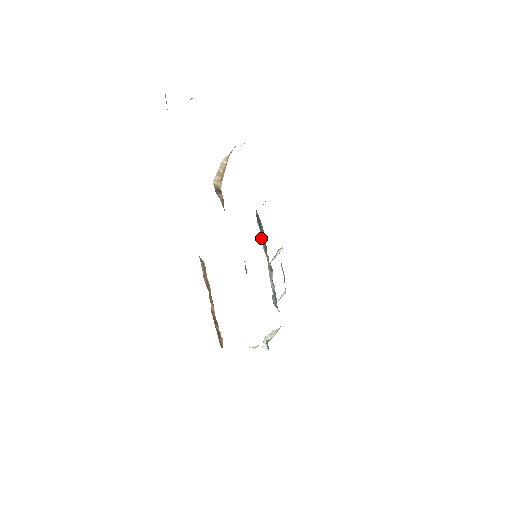
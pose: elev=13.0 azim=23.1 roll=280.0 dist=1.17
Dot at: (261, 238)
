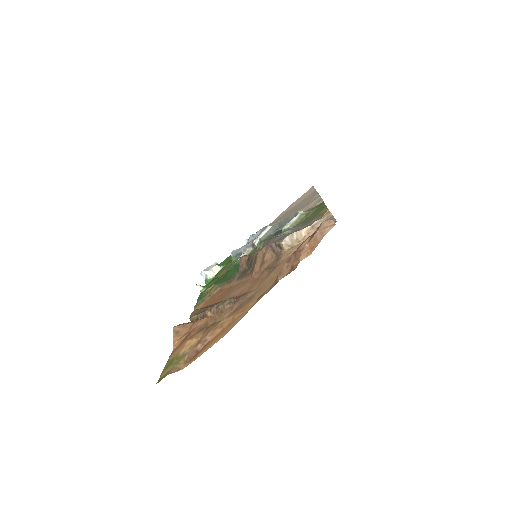
Dot at: (268, 234)
